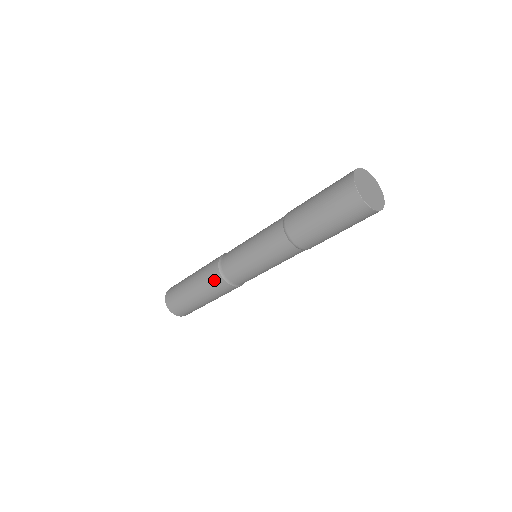
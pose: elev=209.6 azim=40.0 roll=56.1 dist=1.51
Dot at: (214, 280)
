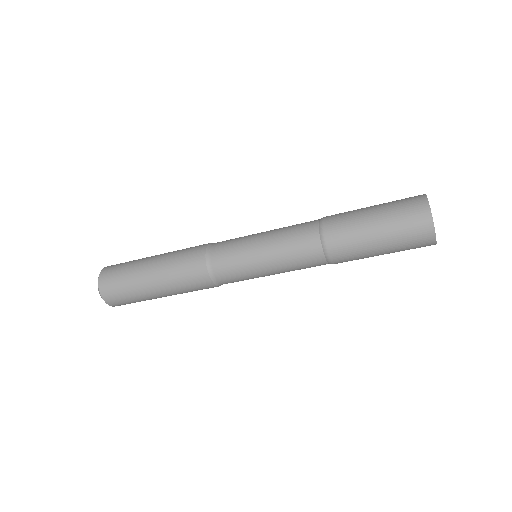
Dot at: (200, 285)
